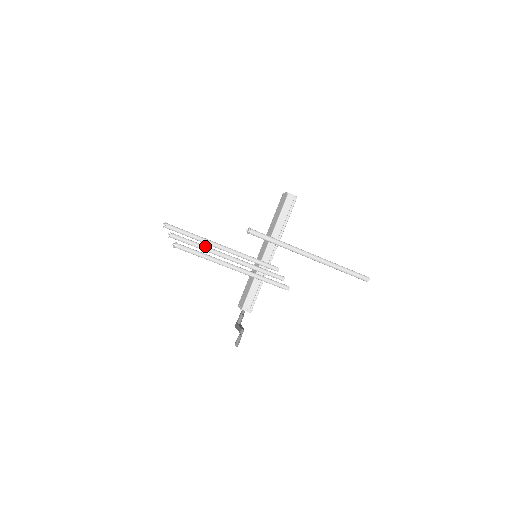
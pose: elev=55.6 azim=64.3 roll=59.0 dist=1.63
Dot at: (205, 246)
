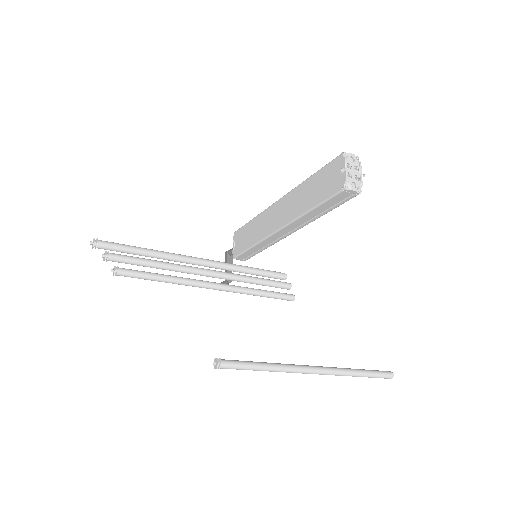
Dot at: (167, 267)
